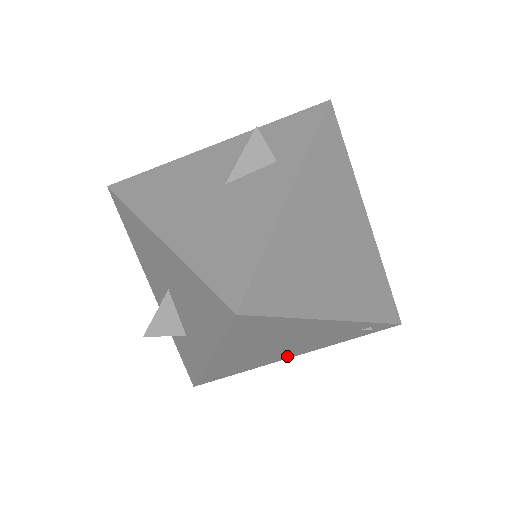
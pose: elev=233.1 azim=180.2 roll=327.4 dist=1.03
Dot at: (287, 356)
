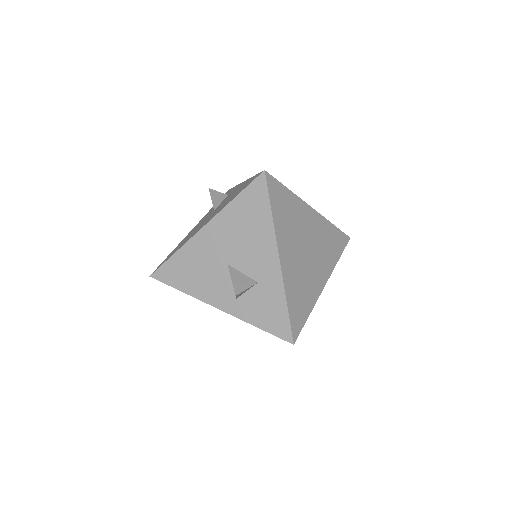
Dot at: (321, 282)
